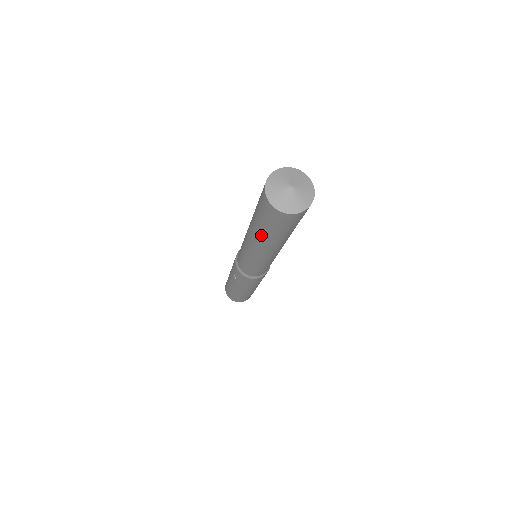
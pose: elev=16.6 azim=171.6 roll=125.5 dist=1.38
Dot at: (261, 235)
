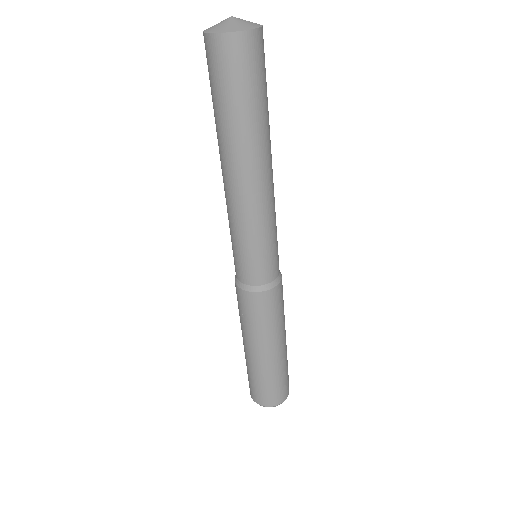
Dot at: (231, 133)
